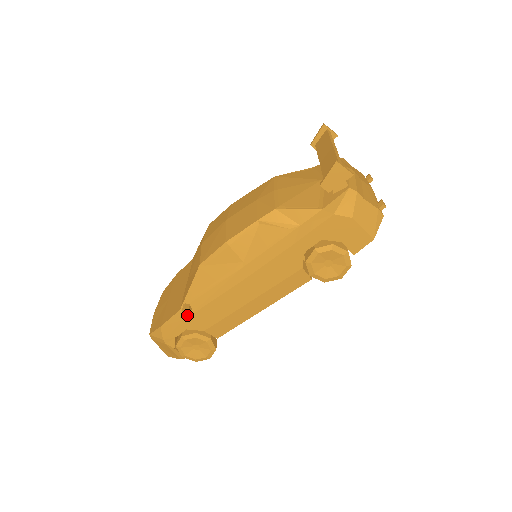
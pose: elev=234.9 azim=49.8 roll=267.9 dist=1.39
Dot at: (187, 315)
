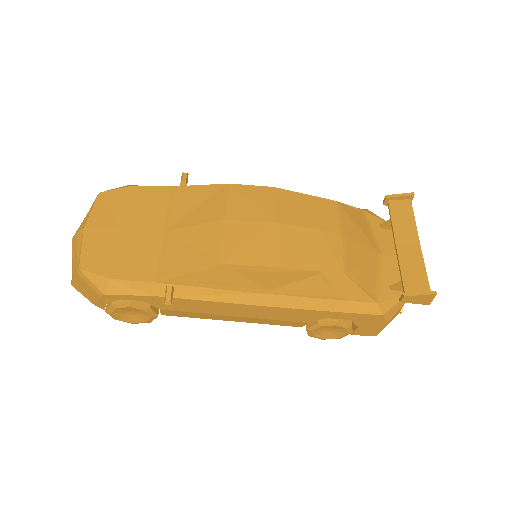
Dot at: (169, 303)
